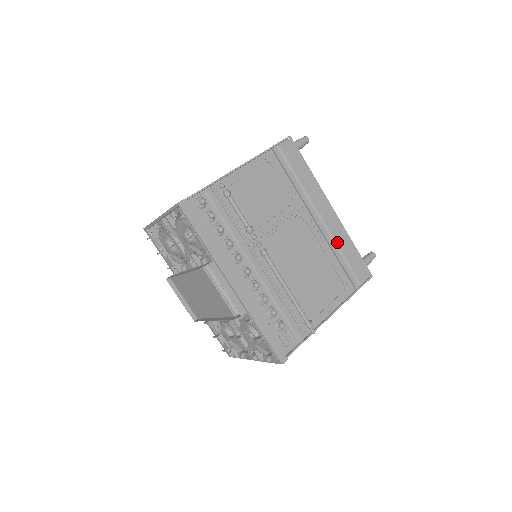
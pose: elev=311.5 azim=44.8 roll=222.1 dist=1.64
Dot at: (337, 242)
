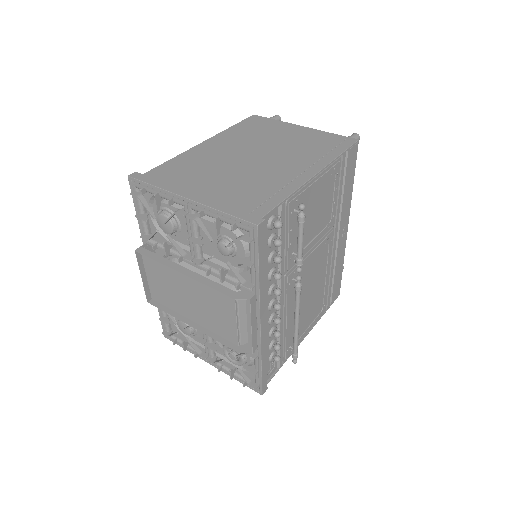
Dot at: (336, 264)
